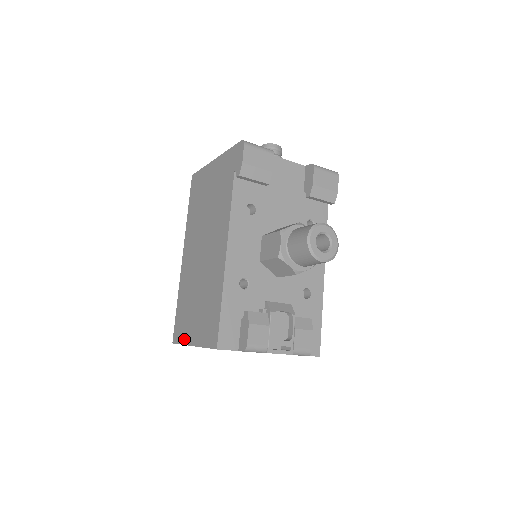
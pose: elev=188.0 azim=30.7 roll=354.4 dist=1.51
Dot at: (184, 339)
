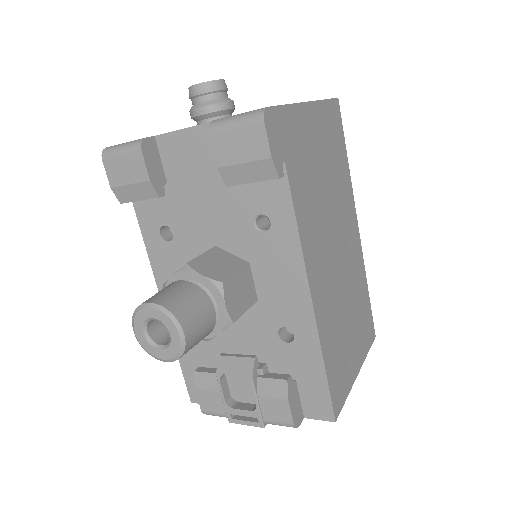
Dot at: occluded
